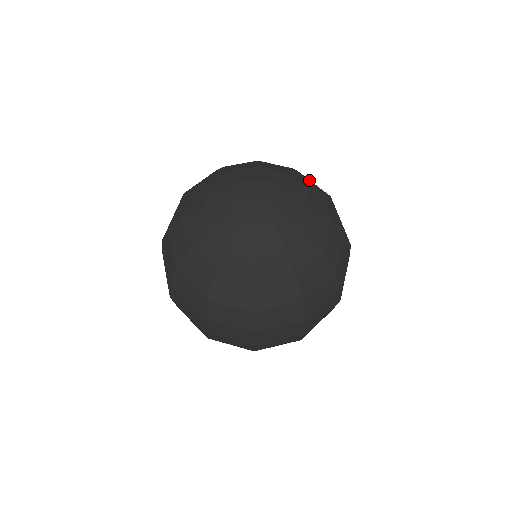
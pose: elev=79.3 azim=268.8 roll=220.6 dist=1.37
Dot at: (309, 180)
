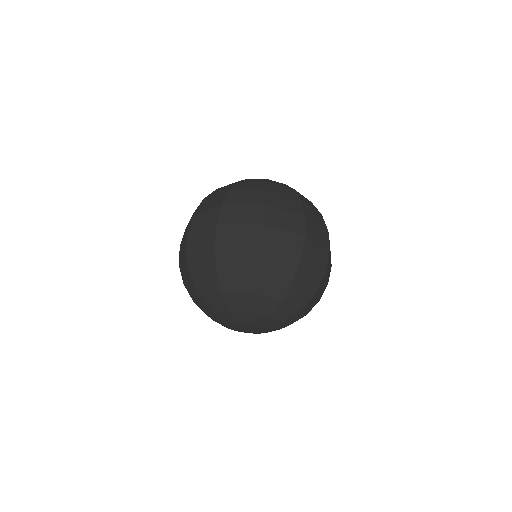
Dot at: (311, 303)
